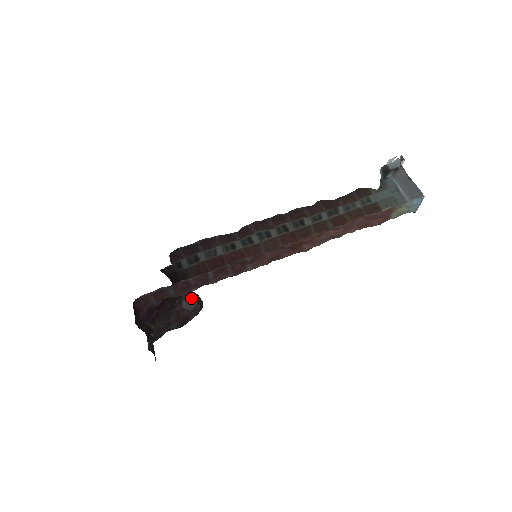
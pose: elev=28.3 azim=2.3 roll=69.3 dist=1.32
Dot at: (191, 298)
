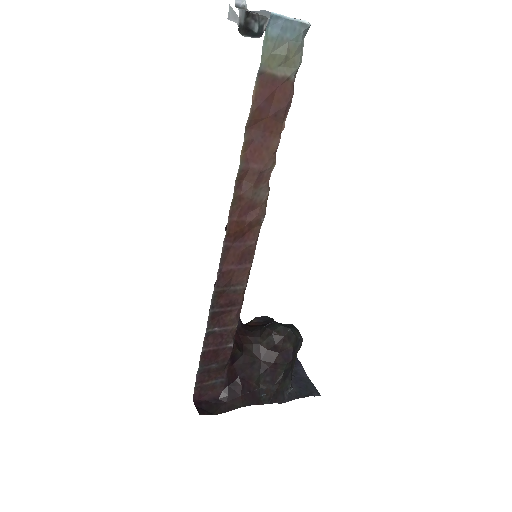
Dot at: (265, 335)
